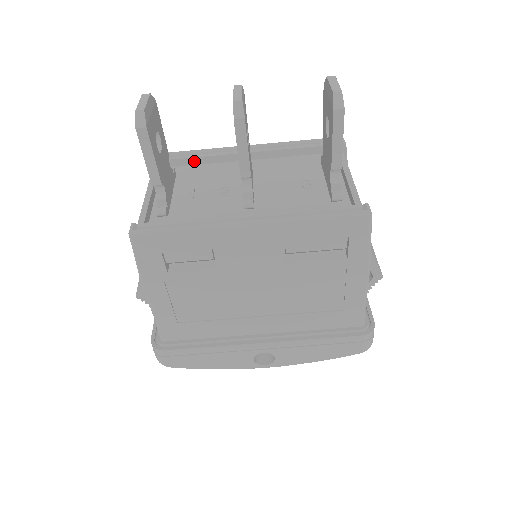
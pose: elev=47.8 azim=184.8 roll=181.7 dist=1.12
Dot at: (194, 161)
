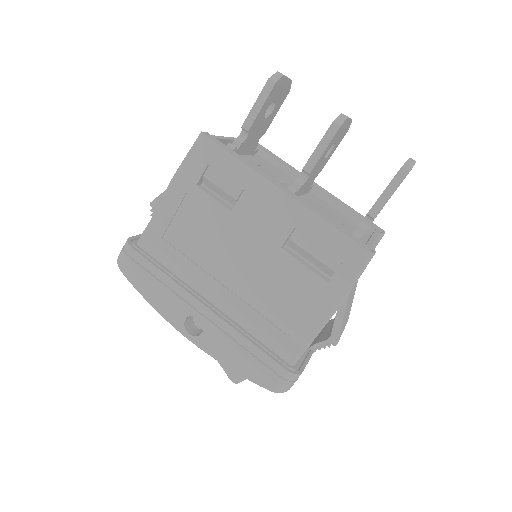
Dot at: (273, 160)
